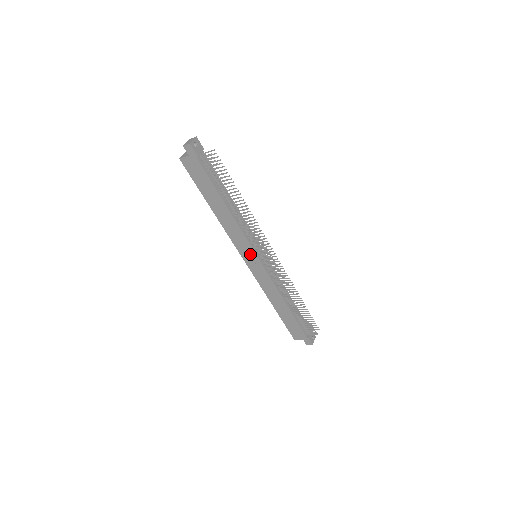
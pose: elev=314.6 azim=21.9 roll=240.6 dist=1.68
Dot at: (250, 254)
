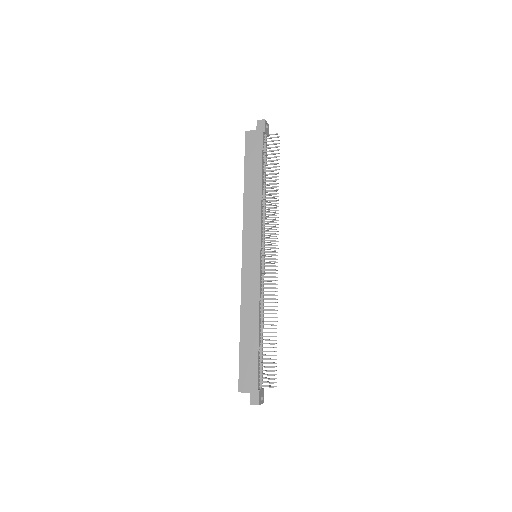
Dot at: (254, 247)
